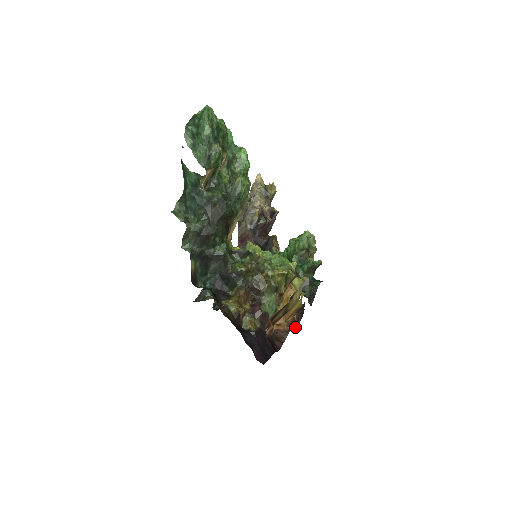
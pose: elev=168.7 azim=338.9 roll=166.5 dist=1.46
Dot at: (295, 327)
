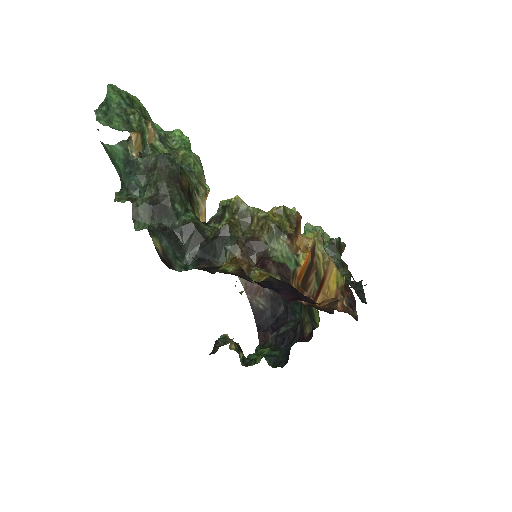
Dot at: (352, 315)
